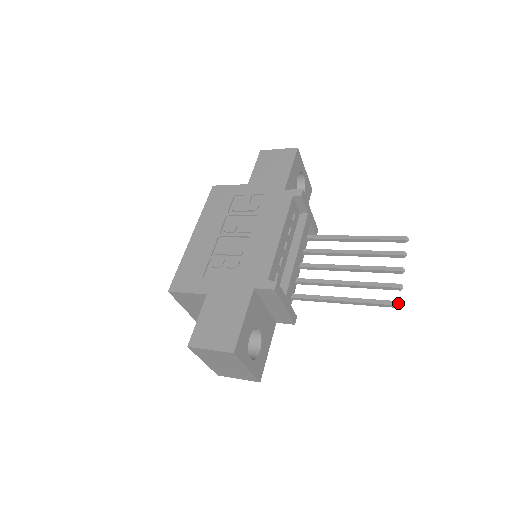
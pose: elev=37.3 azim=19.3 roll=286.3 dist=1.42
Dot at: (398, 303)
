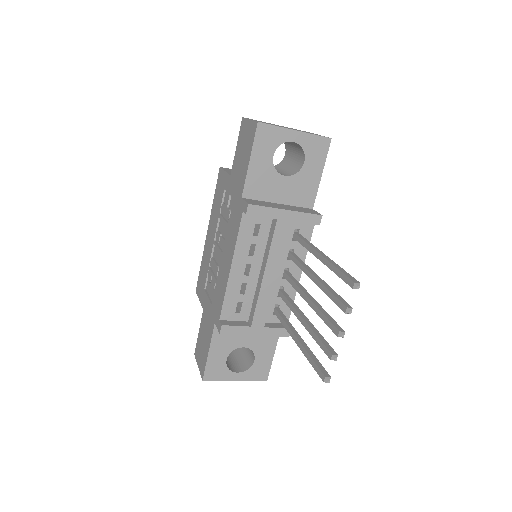
Dot at: (324, 379)
